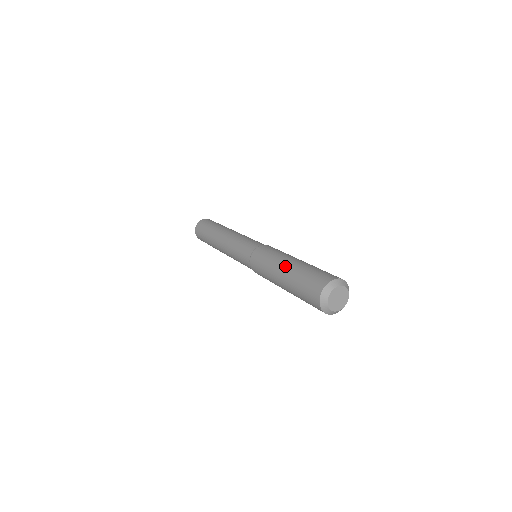
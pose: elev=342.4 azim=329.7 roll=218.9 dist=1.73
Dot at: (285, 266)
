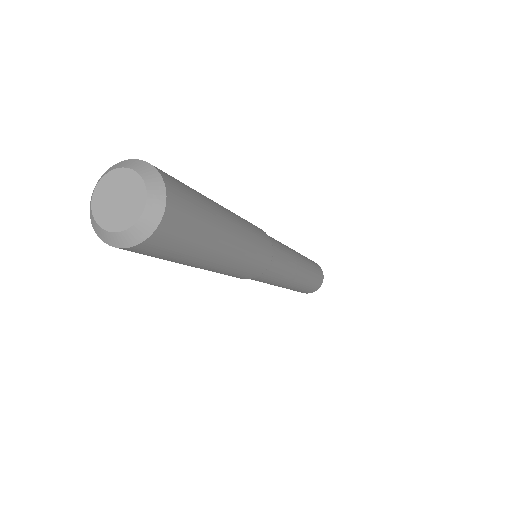
Dot at: occluded
